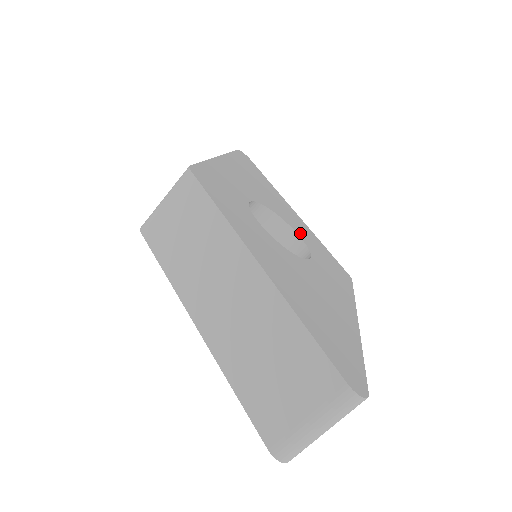
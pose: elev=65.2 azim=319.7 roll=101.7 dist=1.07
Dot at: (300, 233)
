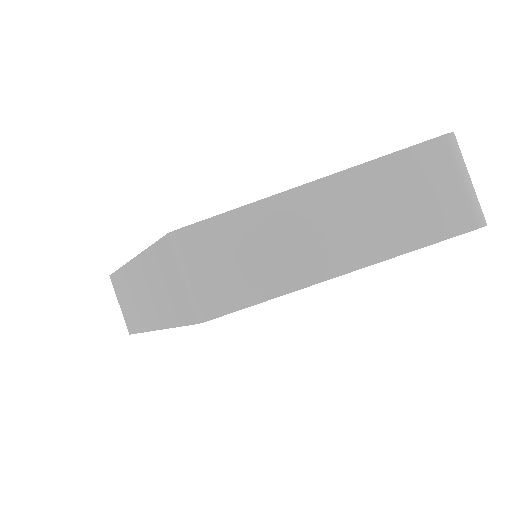
Dot at: occluded
